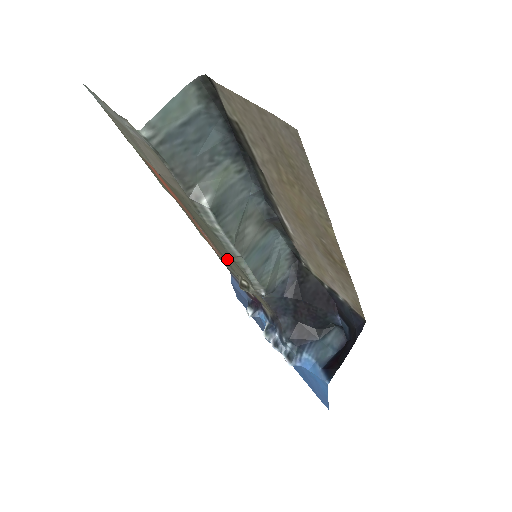
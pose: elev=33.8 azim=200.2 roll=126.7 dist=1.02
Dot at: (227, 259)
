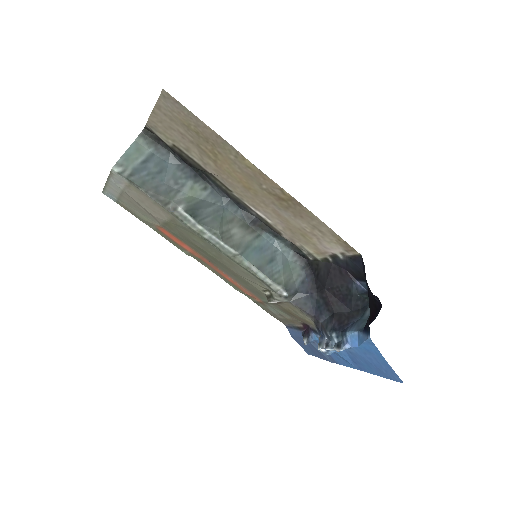
Dot at: (242, 276)
